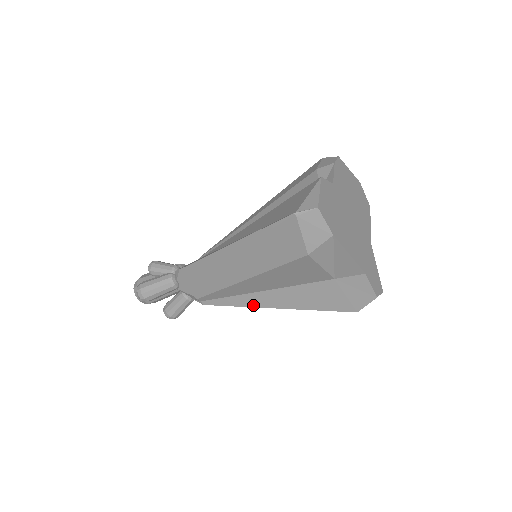
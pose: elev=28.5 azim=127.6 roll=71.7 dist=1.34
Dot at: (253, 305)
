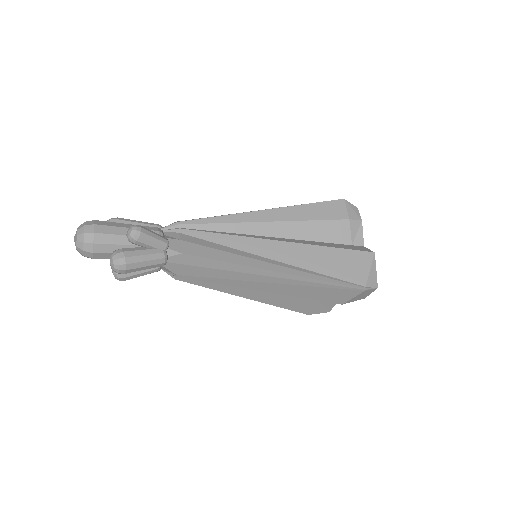
Dot at: (232, 293)
